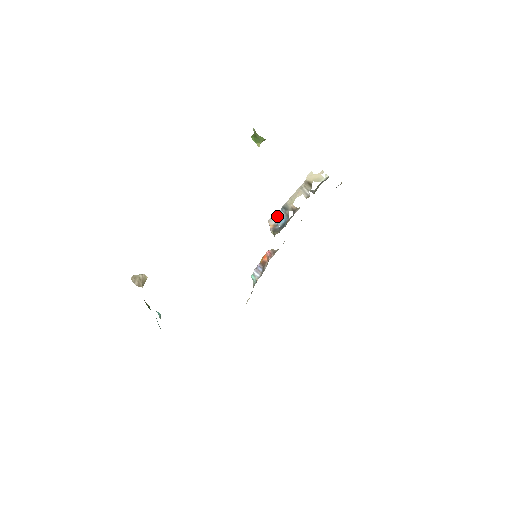
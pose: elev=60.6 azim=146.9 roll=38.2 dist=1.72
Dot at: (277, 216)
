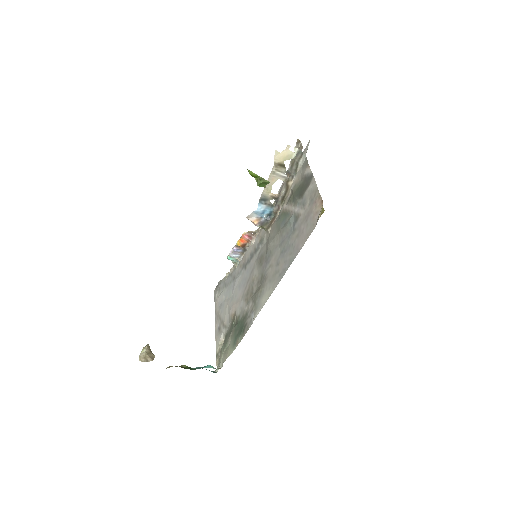
Dot at: (257, 210)
